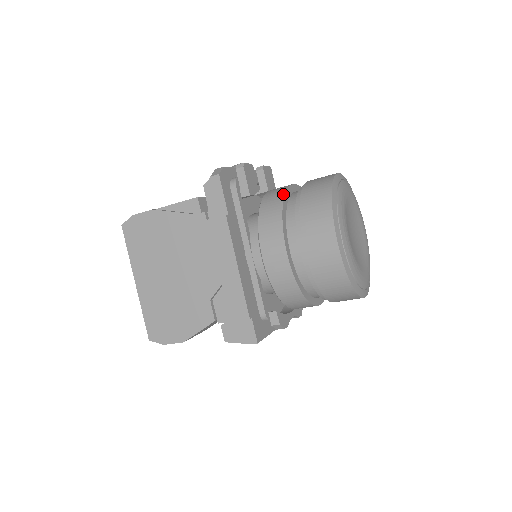
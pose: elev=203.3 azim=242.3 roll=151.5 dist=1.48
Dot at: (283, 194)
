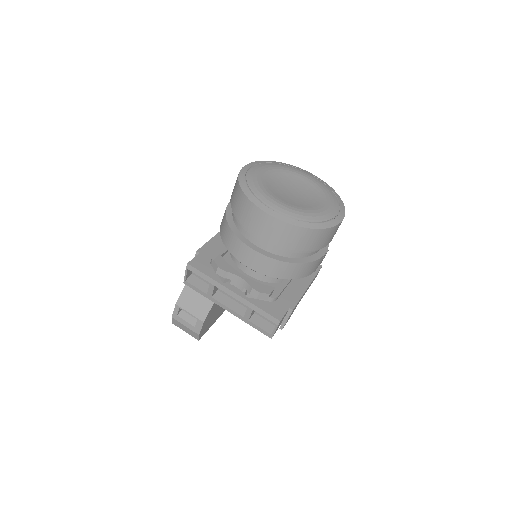
Dot at: occluded
